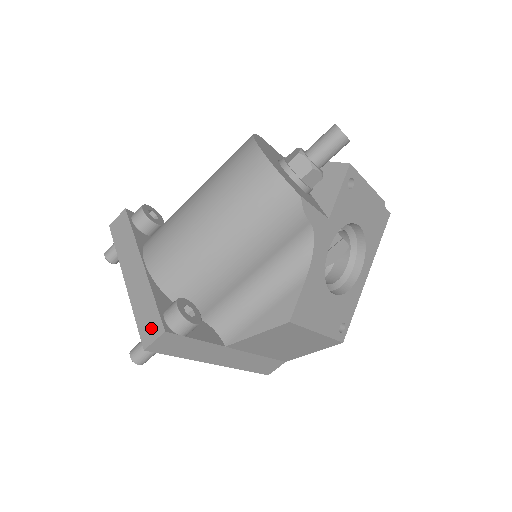
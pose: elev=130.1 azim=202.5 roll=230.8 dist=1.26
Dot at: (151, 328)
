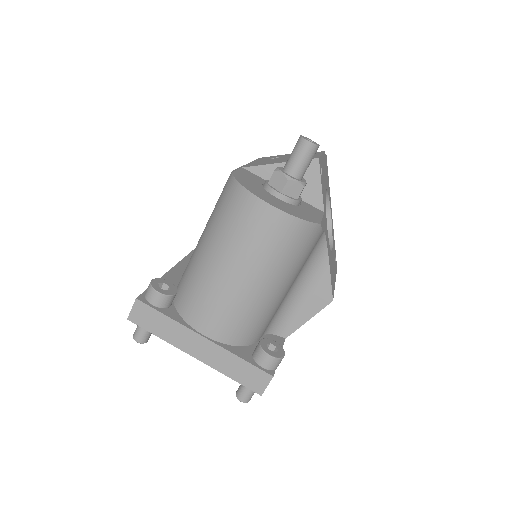
Dot at: (256, 380)
